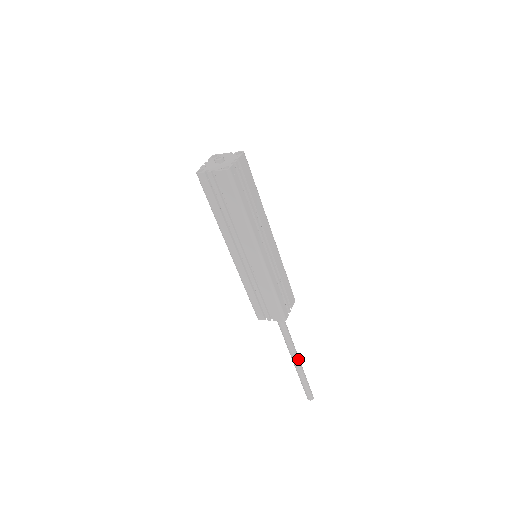
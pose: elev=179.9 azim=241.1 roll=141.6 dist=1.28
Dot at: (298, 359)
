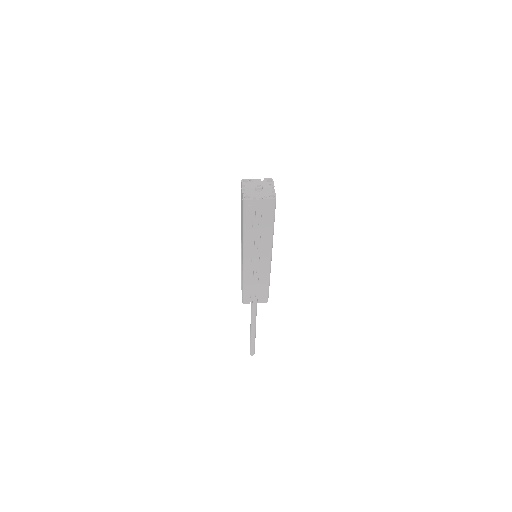
Dot at: occluded
